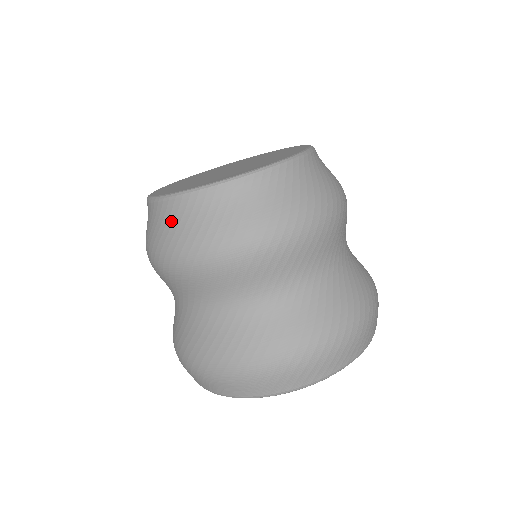
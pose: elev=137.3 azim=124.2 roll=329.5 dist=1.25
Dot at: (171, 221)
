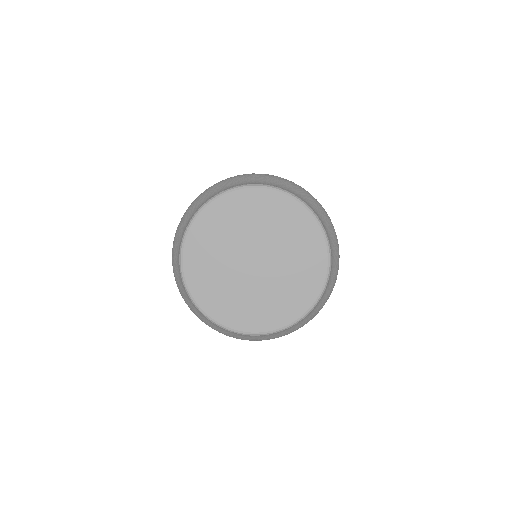
Dot at: (180, 281)
